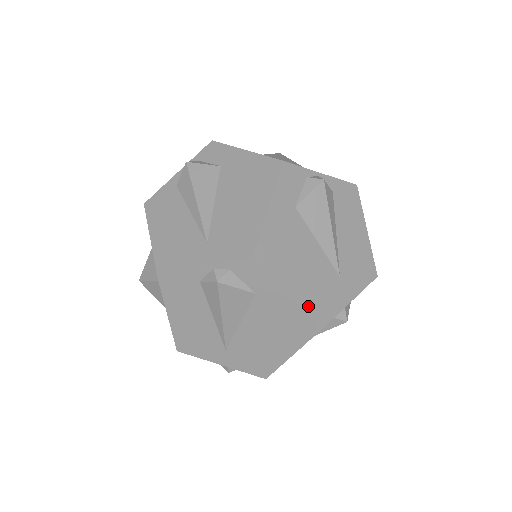
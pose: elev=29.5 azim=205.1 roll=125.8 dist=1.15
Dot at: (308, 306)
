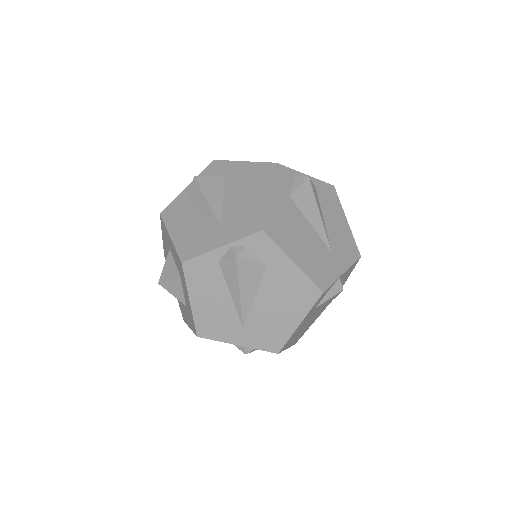
Dot at: occluded
